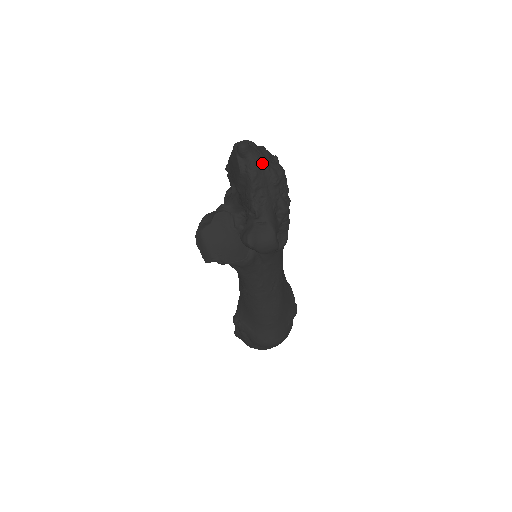
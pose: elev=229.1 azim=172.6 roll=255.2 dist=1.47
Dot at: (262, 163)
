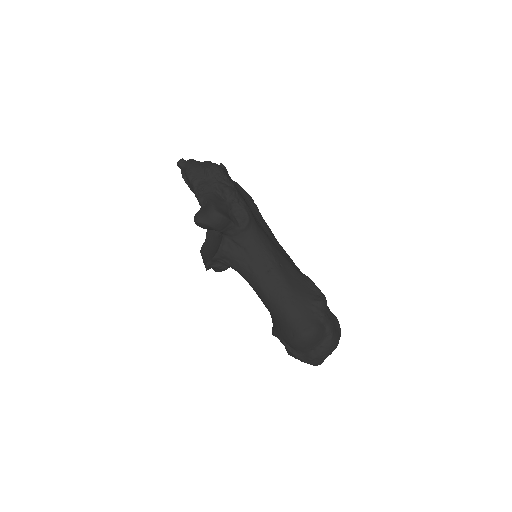
Dot at: (195, 166)
